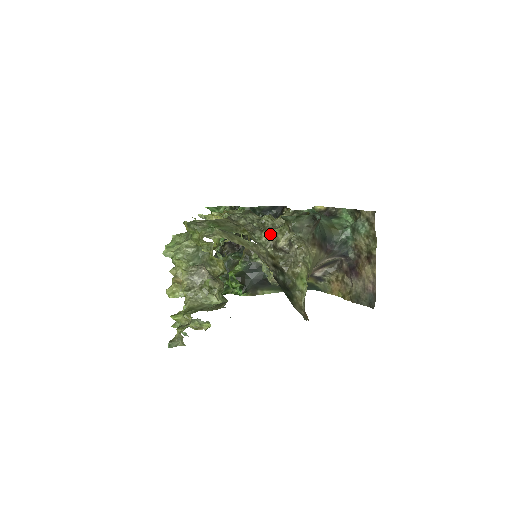
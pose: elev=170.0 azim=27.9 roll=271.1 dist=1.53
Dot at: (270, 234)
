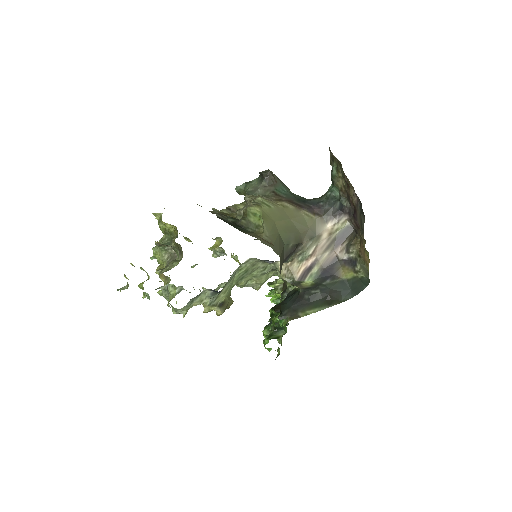
Dot at: occluded
